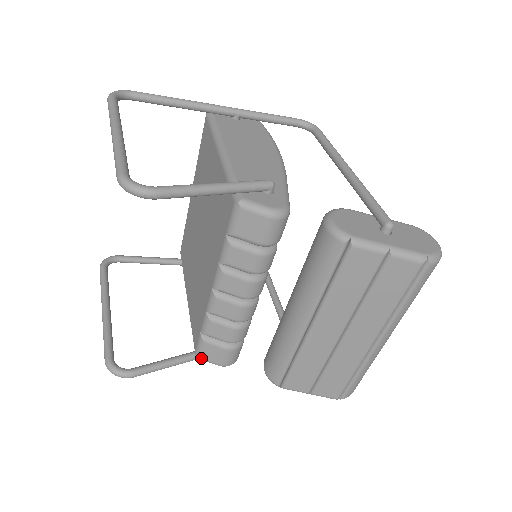
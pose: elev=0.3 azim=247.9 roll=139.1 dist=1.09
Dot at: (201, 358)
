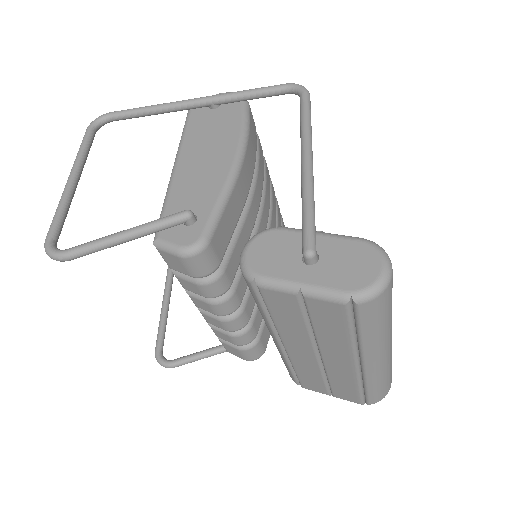
Dot at: occluded
